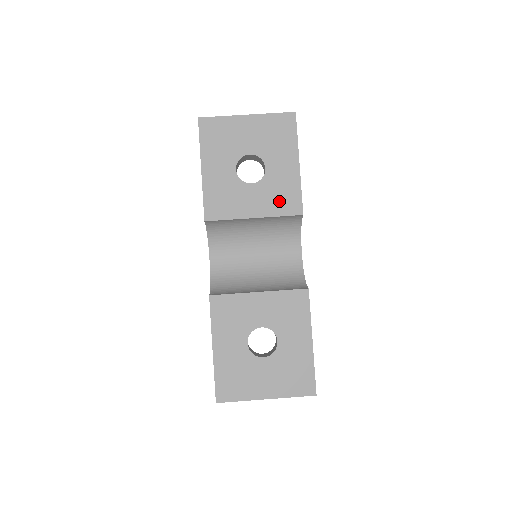
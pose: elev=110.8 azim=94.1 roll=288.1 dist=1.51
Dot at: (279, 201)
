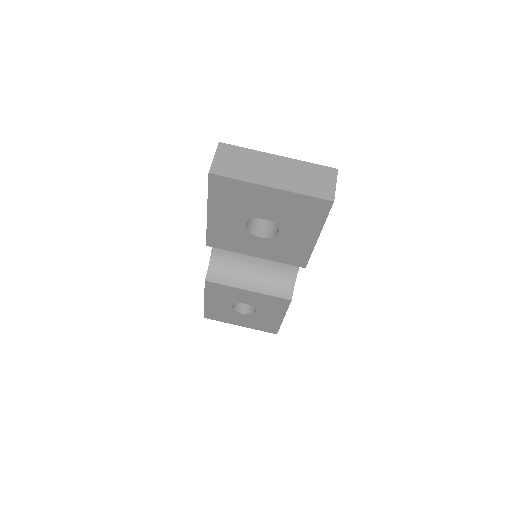
Dot at: (285, 255)
